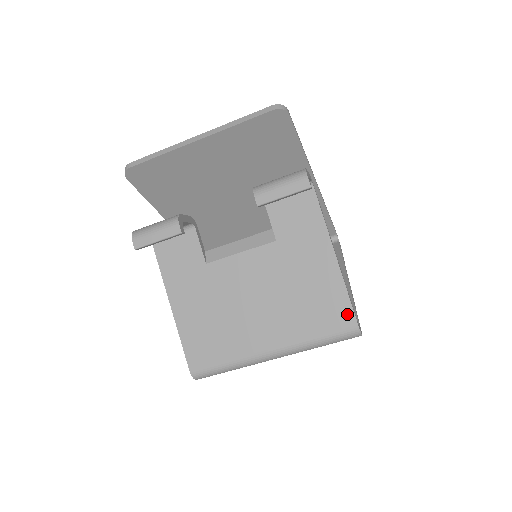
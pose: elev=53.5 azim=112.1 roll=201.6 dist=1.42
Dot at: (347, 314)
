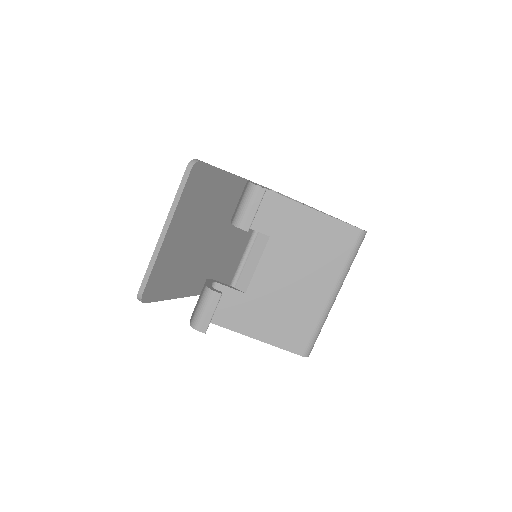
Dot at: (349, 230)
